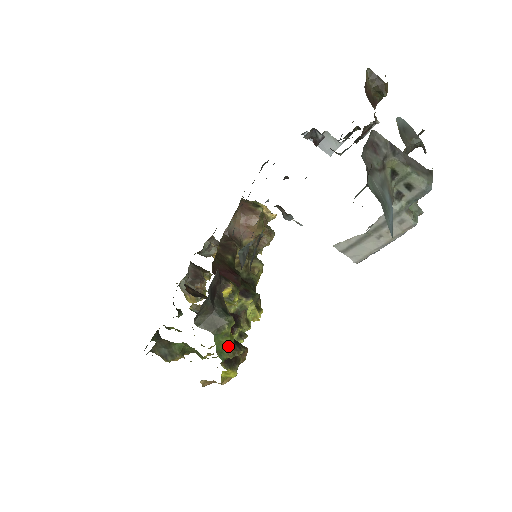
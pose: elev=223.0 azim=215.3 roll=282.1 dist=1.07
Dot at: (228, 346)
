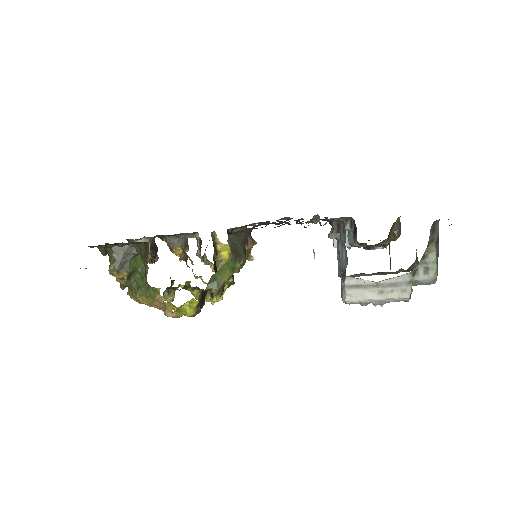
Dot at: (224, 280)
